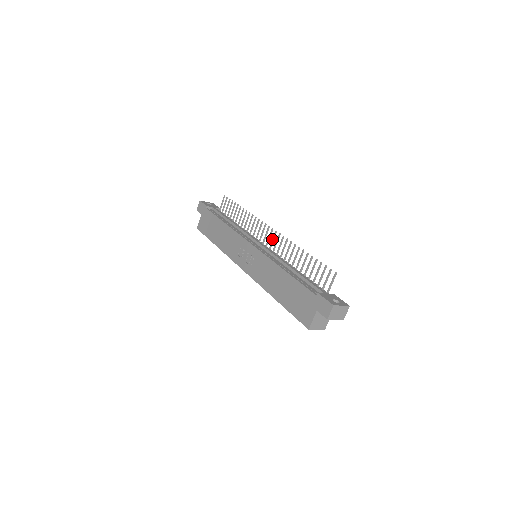
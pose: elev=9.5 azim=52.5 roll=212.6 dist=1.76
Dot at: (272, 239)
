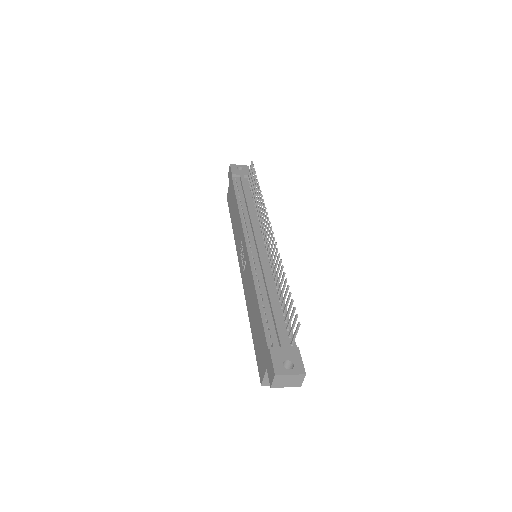
Dot at: (269, 241)
